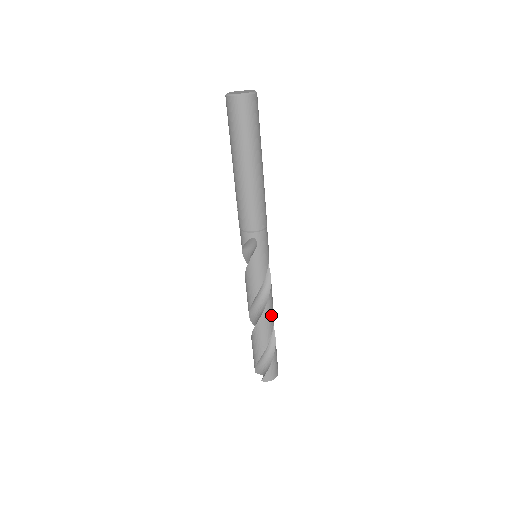
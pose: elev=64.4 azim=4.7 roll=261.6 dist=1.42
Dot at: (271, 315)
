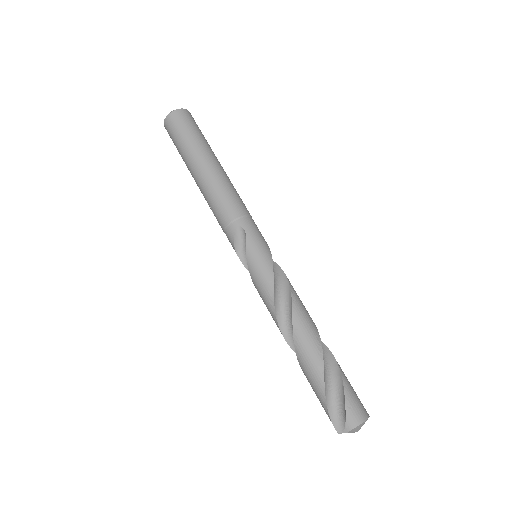
Dot at: (307, 318)
